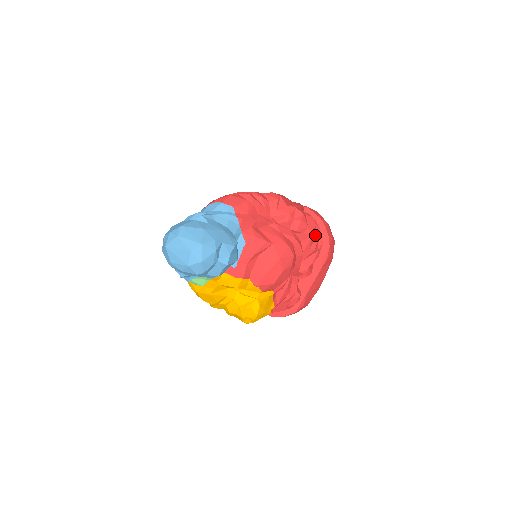
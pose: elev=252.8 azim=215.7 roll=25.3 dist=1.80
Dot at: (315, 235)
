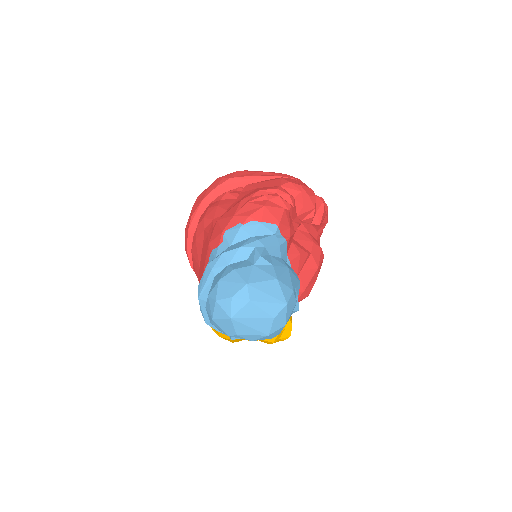
Dot at: occluded
